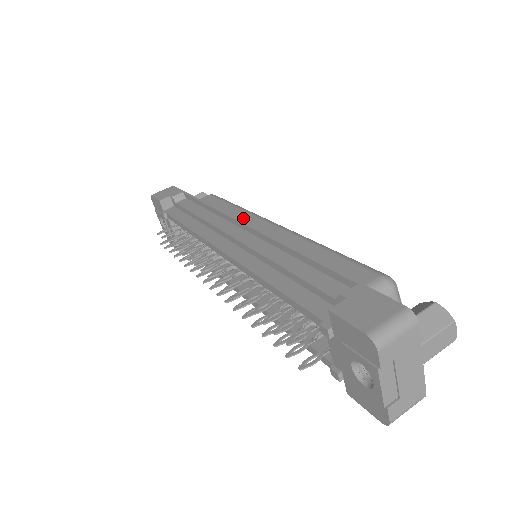
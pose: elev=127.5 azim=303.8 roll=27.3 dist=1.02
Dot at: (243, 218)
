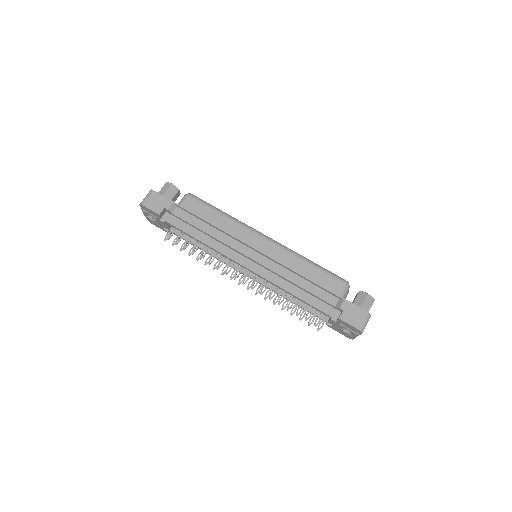
Dot at: (240, 231)
